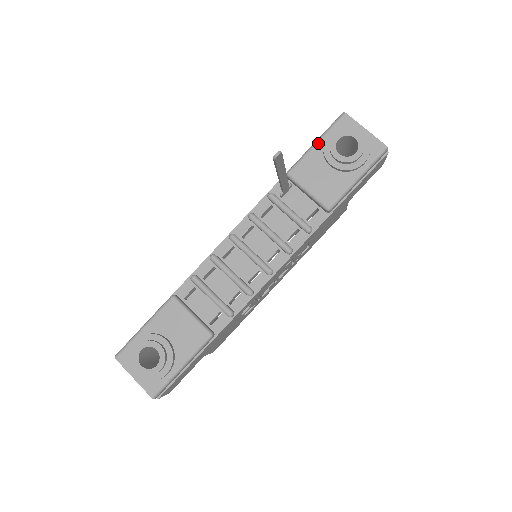
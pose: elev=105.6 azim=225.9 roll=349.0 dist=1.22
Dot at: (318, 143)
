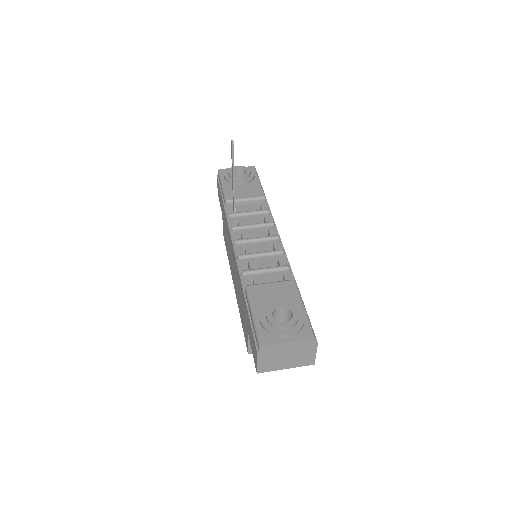
Dot at: (223, 183)
